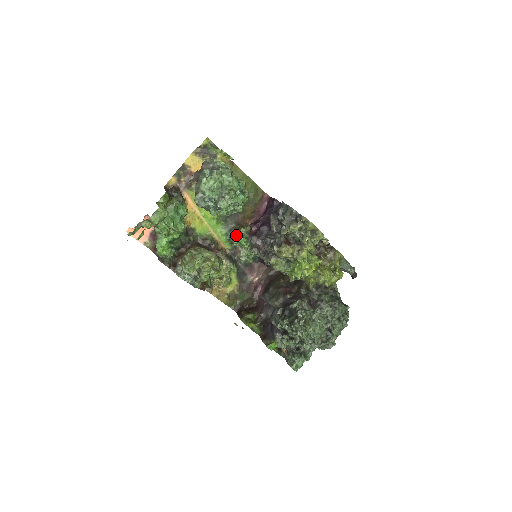
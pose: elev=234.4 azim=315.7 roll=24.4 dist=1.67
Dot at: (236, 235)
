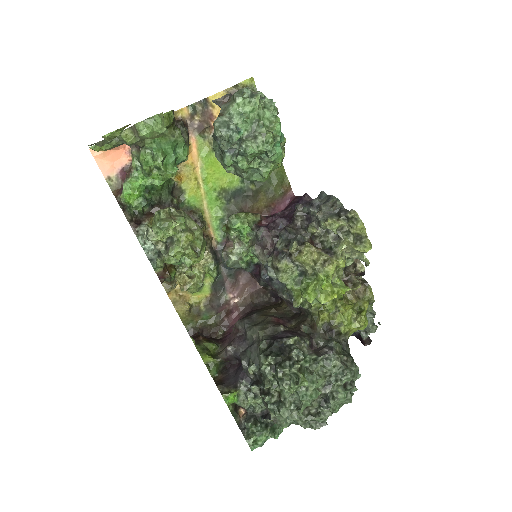
Dot at: (239, 218)
